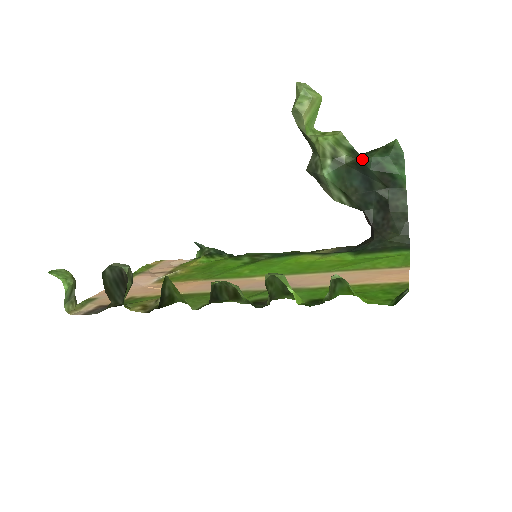
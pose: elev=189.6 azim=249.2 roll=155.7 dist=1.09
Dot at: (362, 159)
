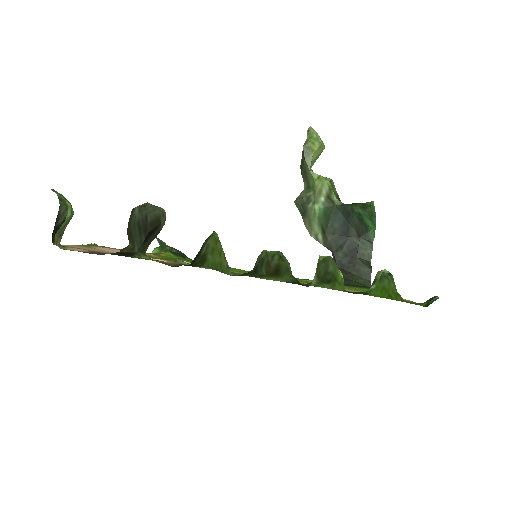
Dot at: (350, 206)
